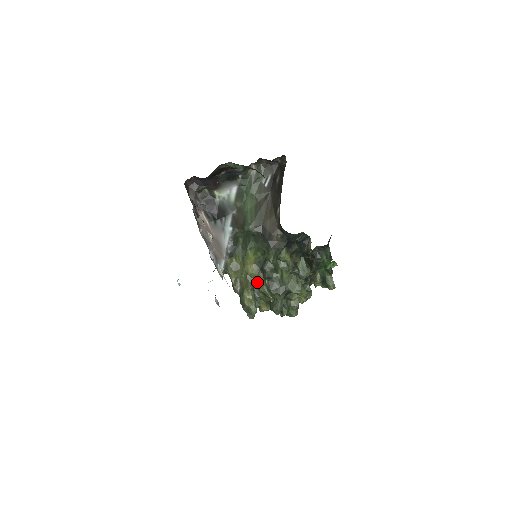
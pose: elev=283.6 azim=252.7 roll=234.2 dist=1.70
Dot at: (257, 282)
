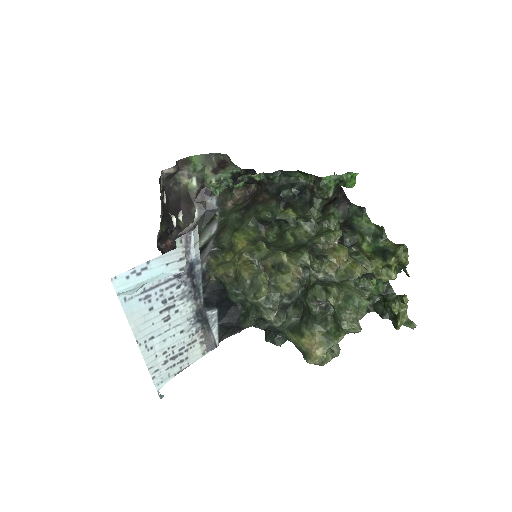
Dot at: (257, 252)
